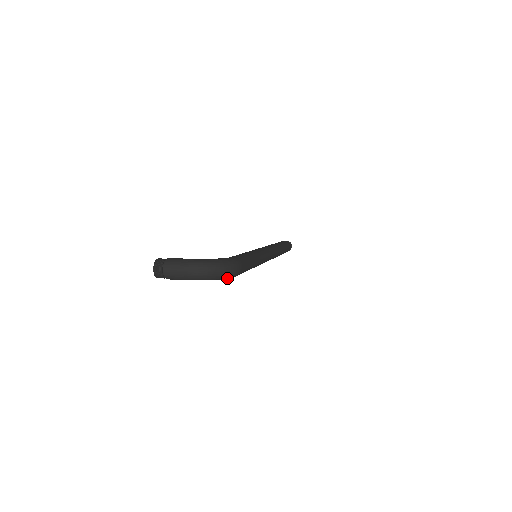
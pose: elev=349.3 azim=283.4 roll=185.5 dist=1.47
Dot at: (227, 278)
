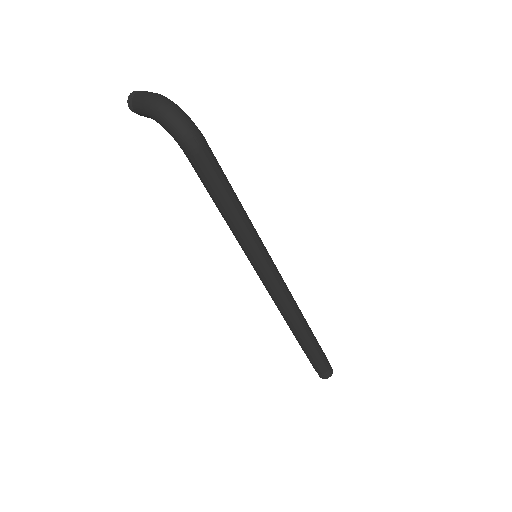
Dot at: (177, 137)
